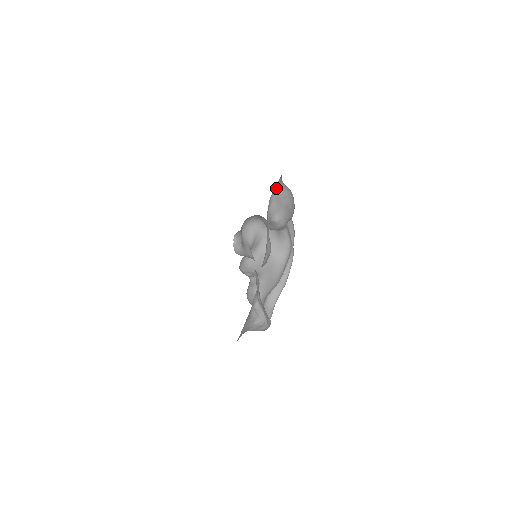
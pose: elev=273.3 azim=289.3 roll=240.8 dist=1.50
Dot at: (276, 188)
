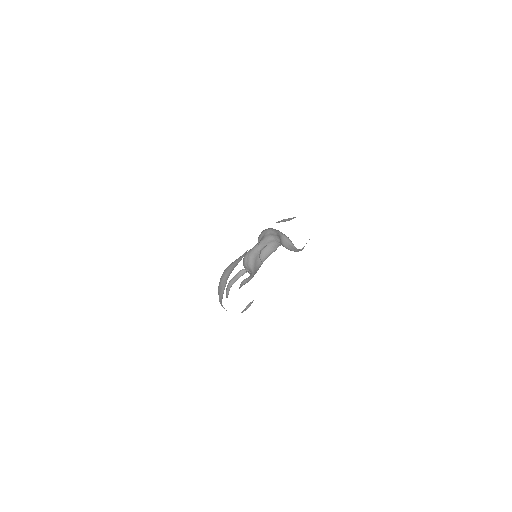
Dot at: occluded
